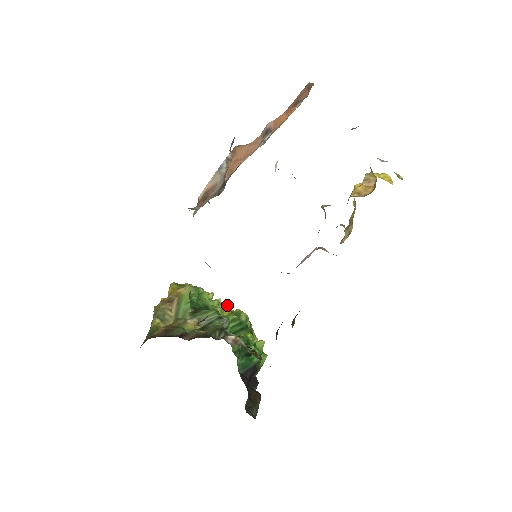
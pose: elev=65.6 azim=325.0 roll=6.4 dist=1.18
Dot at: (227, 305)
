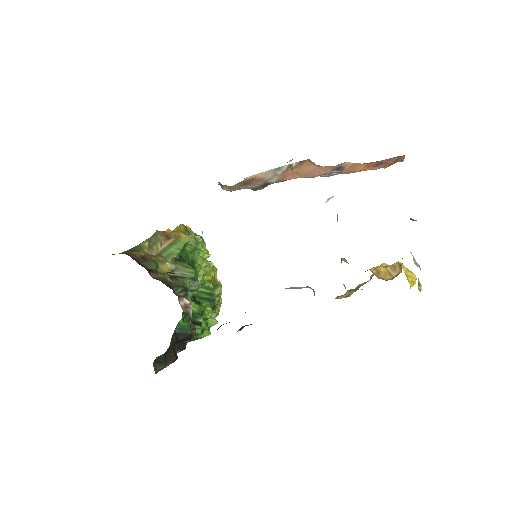
Dot at: (216, 272)
